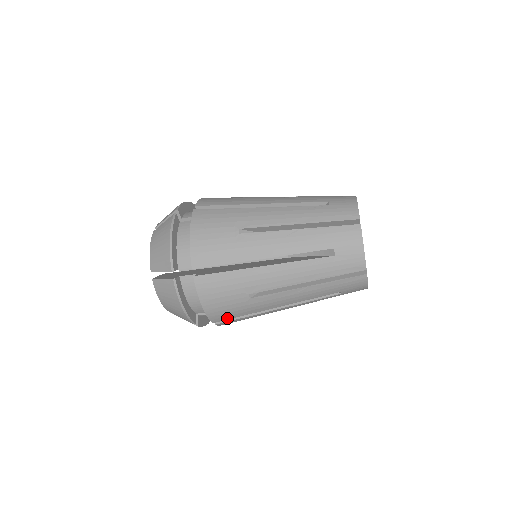
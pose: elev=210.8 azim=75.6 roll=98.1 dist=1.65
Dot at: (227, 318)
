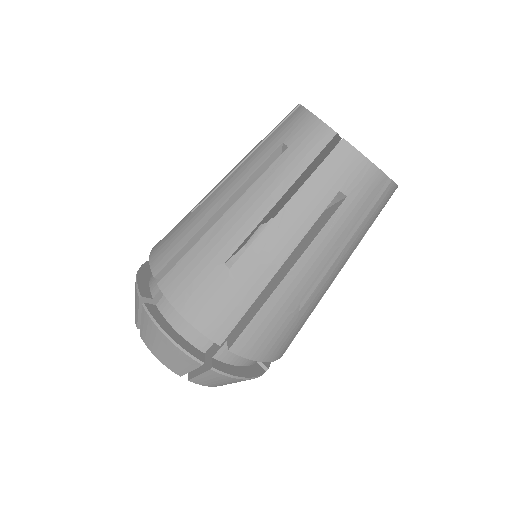
Dot at: (230, 325)
